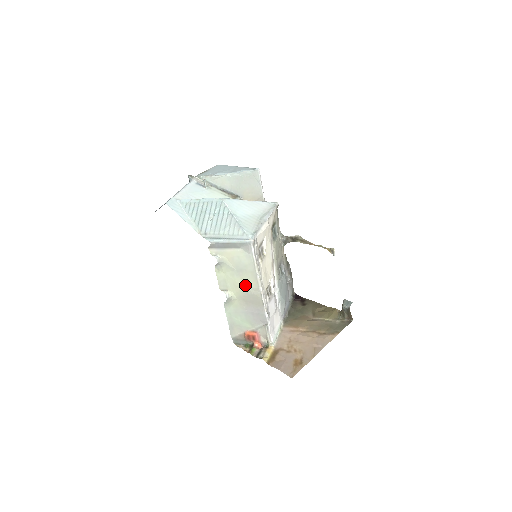
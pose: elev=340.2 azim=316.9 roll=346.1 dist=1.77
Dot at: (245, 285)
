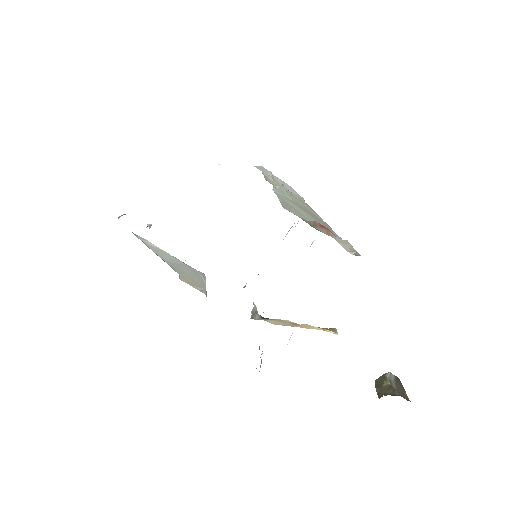
Dot at: occluded
